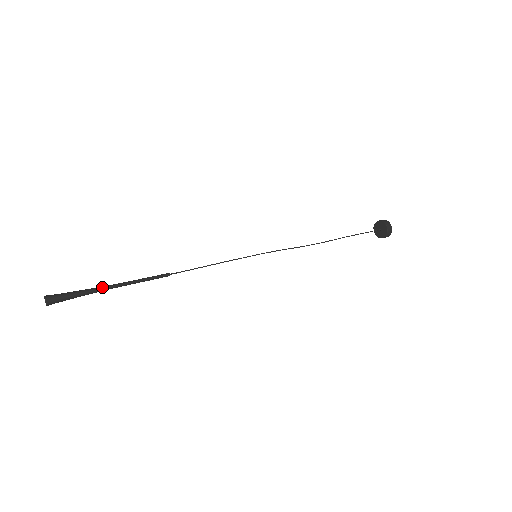
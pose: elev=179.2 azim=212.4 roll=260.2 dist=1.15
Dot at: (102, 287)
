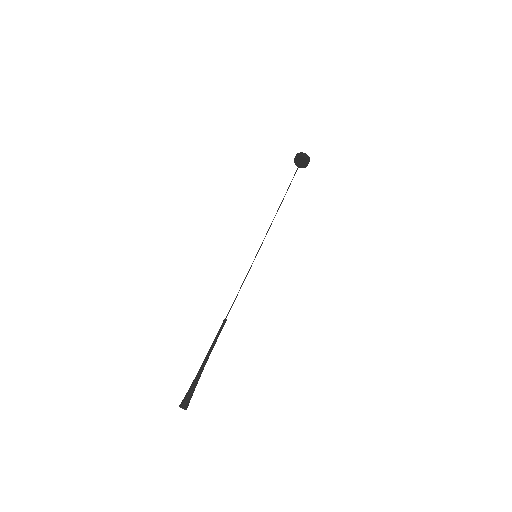
Dot at: (203, 368)
